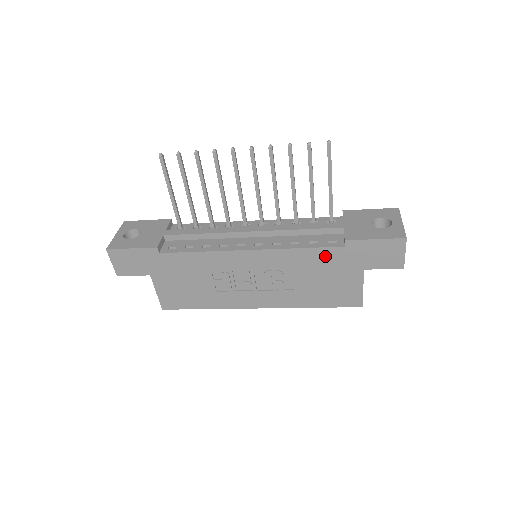
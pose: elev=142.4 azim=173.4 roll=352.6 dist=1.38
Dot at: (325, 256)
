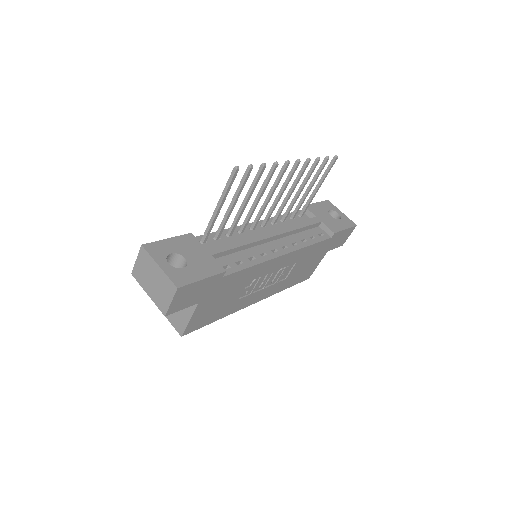
Dot at: (318, 247)
